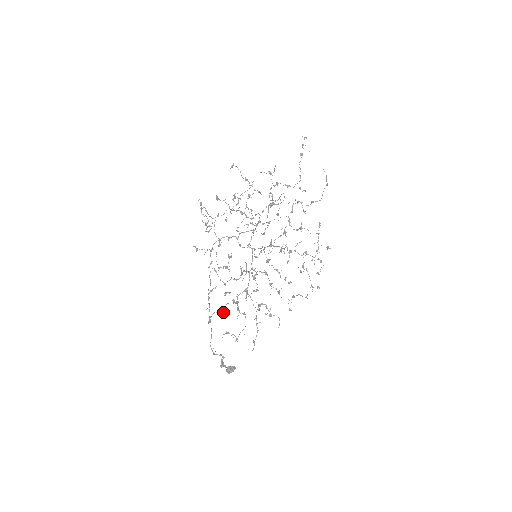
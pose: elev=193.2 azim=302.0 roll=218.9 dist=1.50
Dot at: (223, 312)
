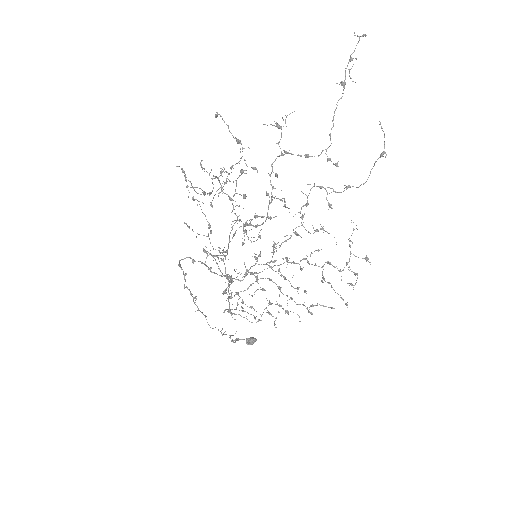
Dot at: occluded
